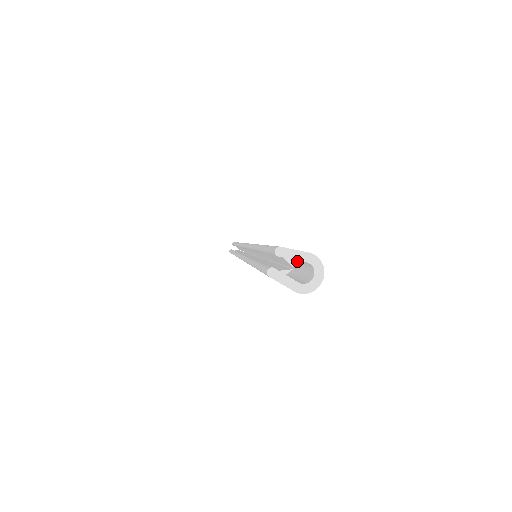
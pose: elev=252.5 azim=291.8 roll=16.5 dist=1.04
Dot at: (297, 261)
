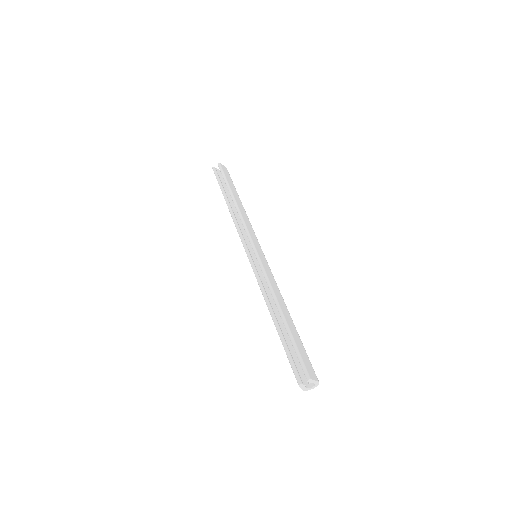
Dot at: occluded
